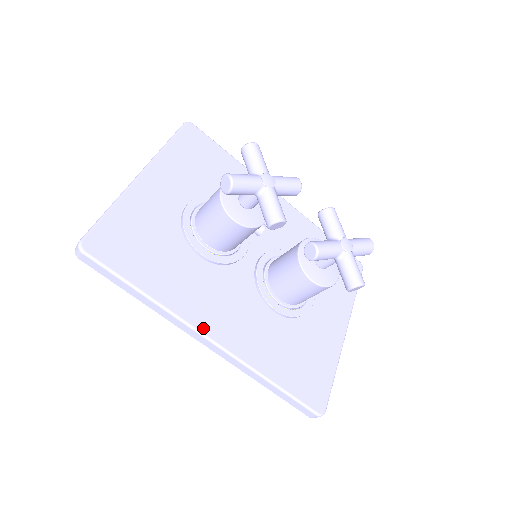
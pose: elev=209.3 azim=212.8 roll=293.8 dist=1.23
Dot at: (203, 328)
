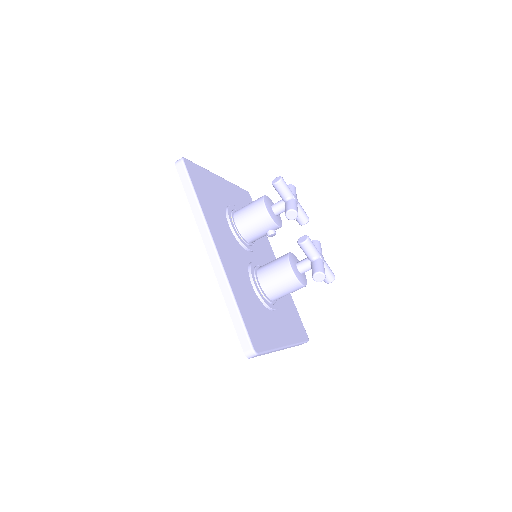
Dot at: (216, 242)
